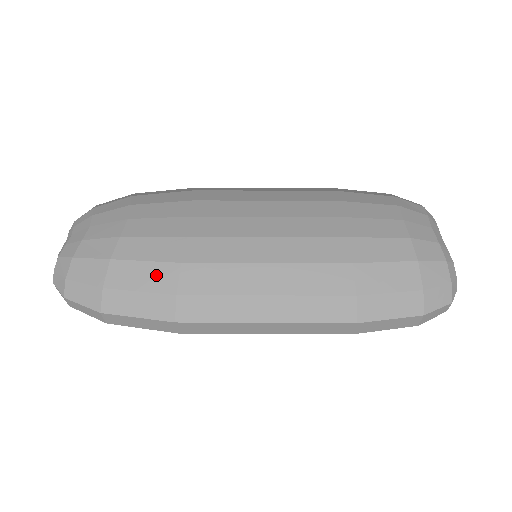
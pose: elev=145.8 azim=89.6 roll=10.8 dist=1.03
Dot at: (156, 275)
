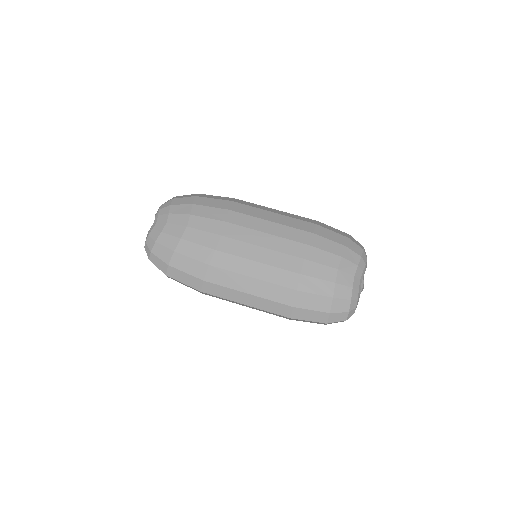
Dot at: (195, 267)
